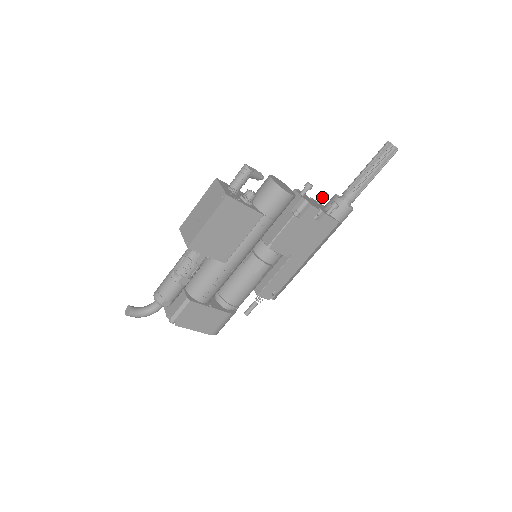
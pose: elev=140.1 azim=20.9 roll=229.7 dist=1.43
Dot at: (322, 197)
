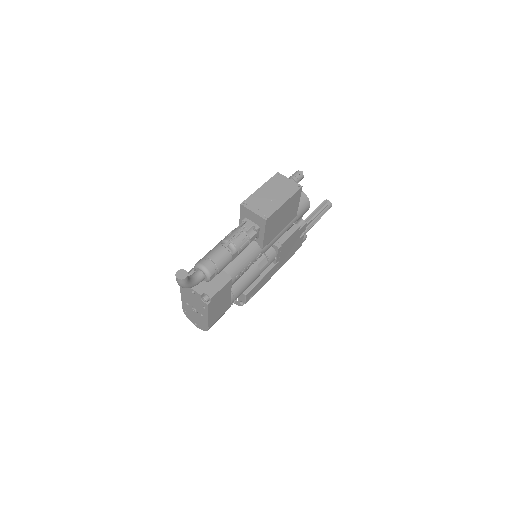
Dot at: occluded
